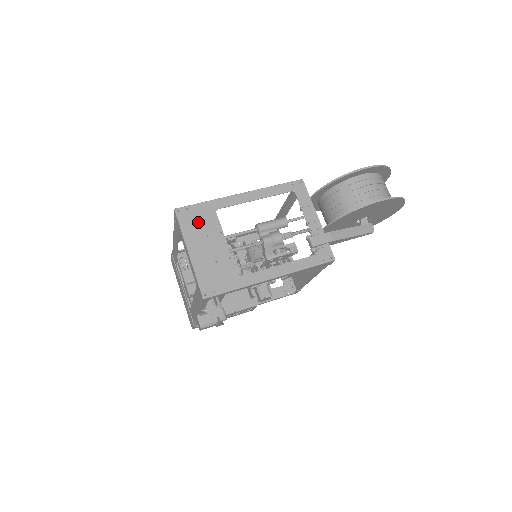
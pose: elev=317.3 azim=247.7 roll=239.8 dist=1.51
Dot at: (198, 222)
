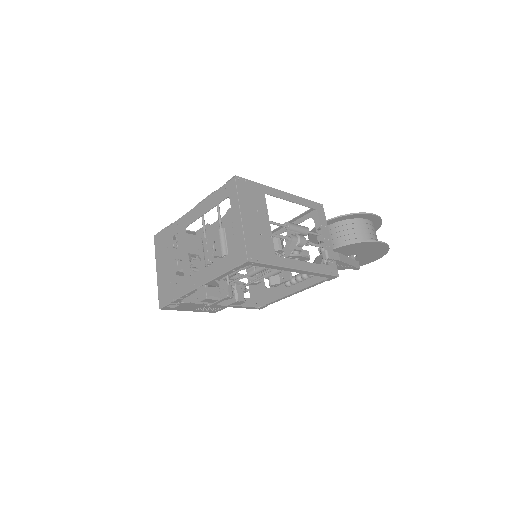
Dot at: (252, 196)
